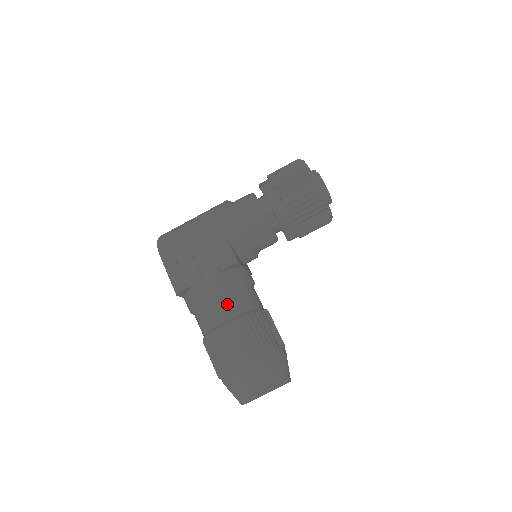
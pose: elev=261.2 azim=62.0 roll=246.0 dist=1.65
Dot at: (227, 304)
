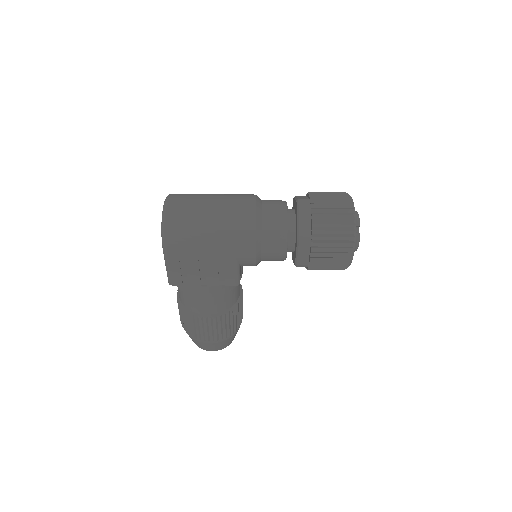
Dot at: (214, 305)
